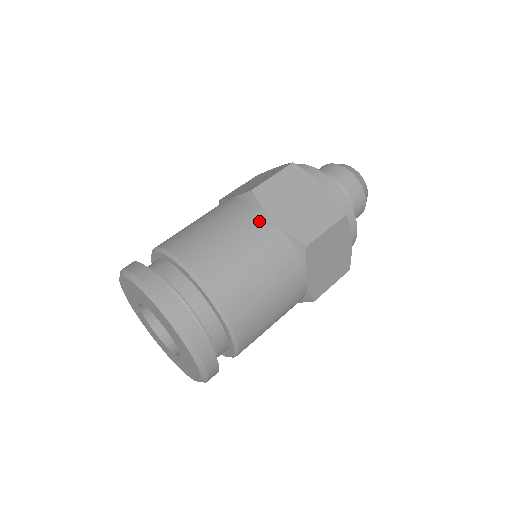
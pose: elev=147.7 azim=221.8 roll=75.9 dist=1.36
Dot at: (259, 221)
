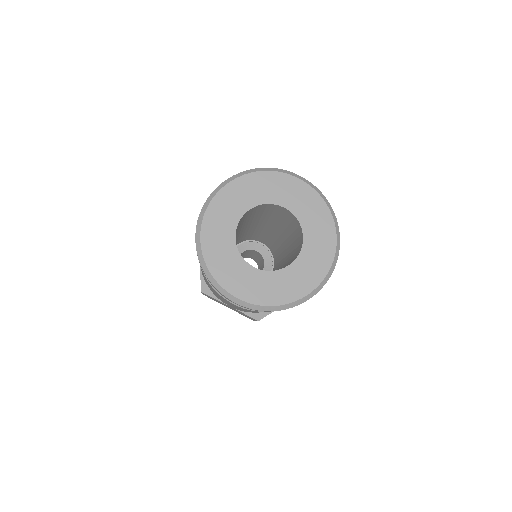
Dot at: occluded
